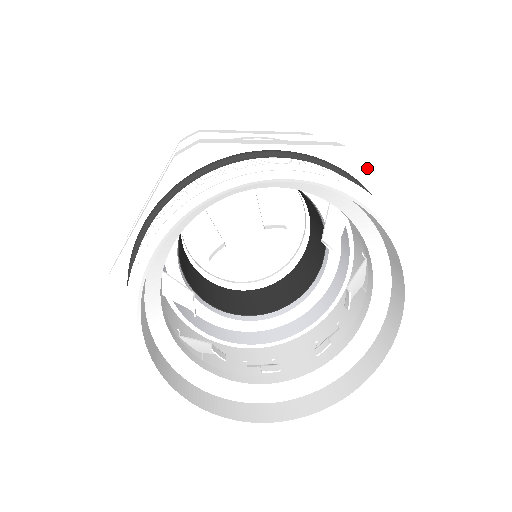
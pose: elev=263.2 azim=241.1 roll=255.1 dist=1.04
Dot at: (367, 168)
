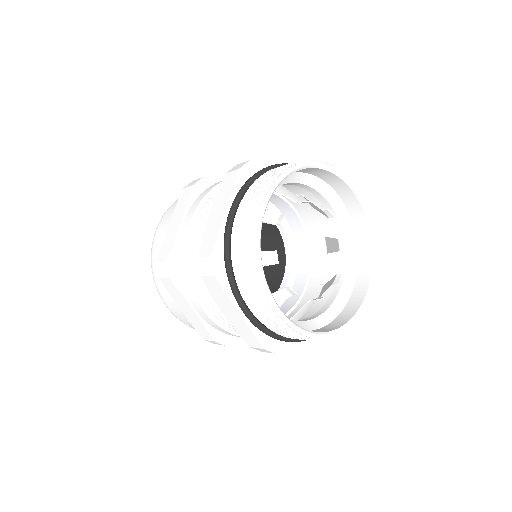
Dot at: occluded
